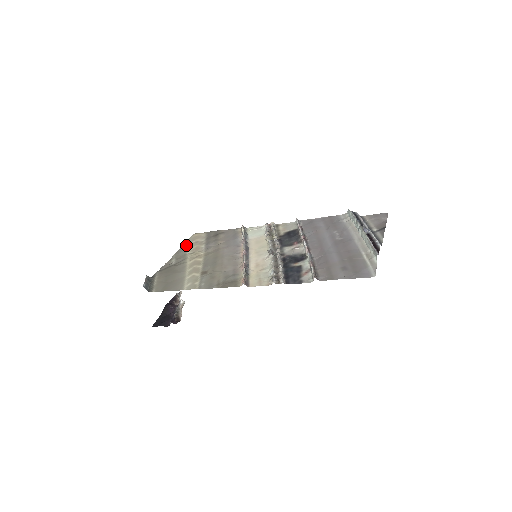
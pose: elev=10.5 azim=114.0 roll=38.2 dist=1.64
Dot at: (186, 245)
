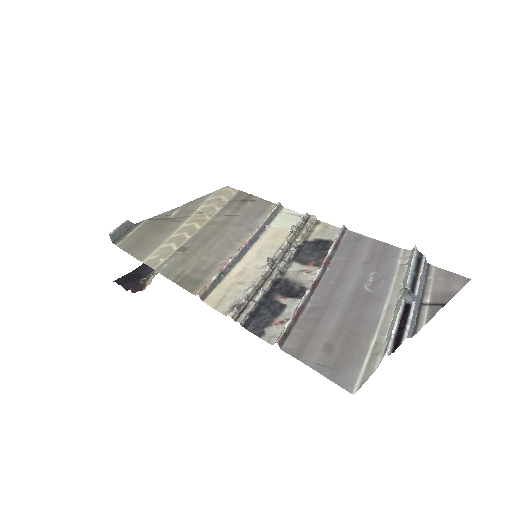
Dot at: (205, 198)
